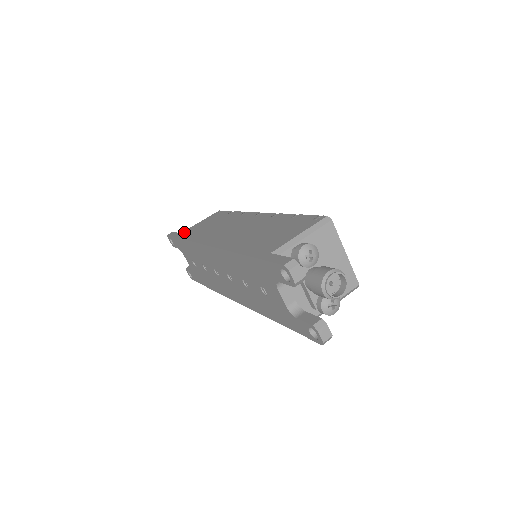
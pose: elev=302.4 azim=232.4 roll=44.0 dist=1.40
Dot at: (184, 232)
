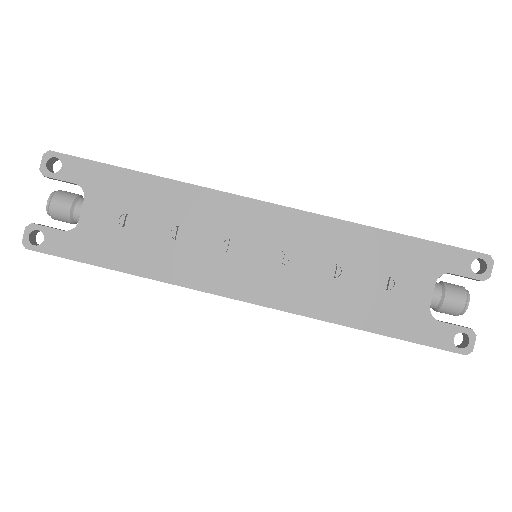
Dot at: occluded
